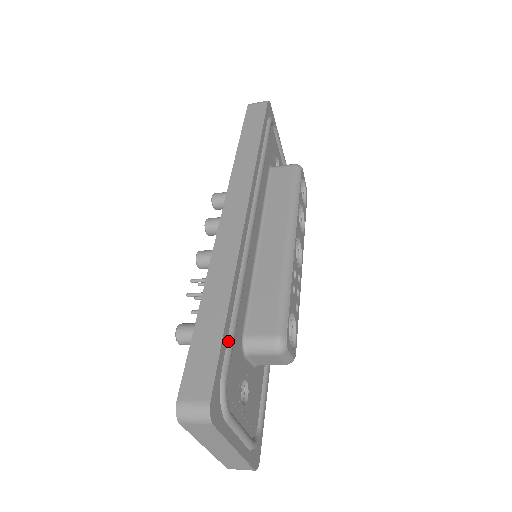
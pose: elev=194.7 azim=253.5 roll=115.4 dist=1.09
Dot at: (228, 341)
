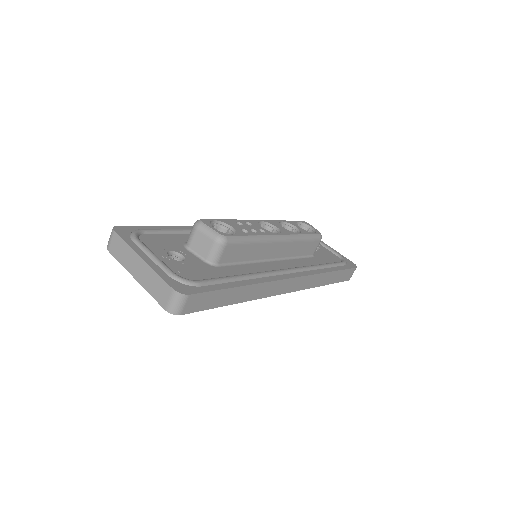
Dot at: (159, 229)
